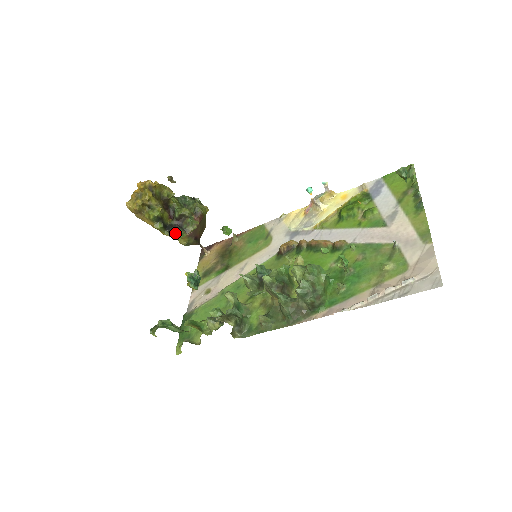
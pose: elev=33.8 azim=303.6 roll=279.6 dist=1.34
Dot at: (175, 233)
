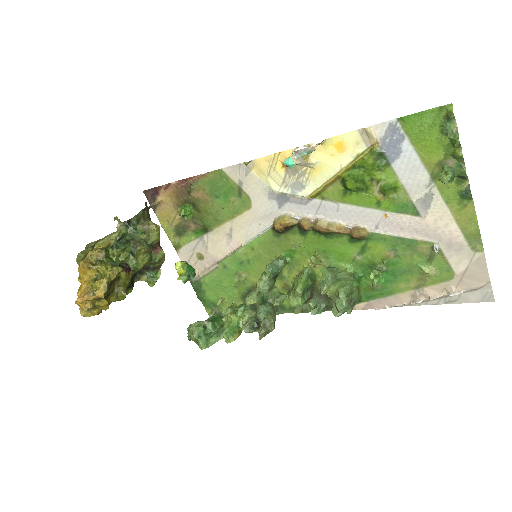
Dot at: (148, 280)
